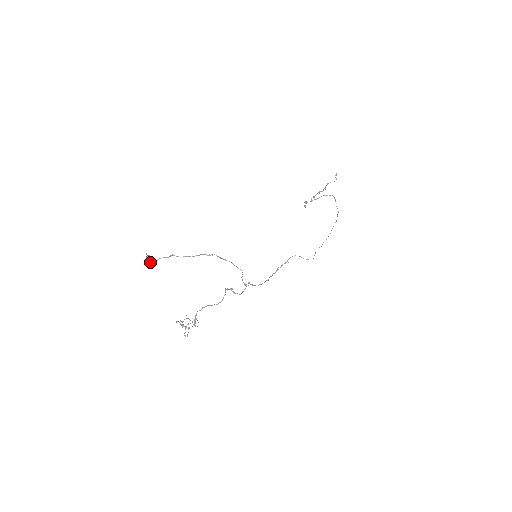
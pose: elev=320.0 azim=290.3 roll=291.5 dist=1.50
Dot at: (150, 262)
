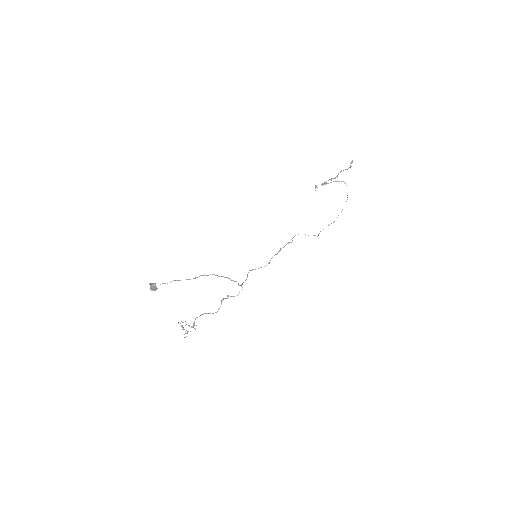
Dot at: (153, 290)
